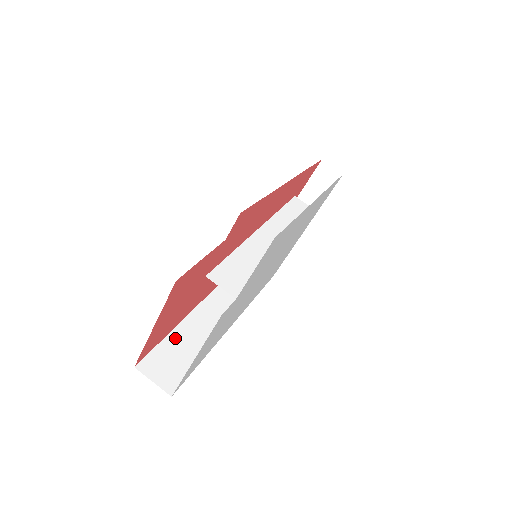
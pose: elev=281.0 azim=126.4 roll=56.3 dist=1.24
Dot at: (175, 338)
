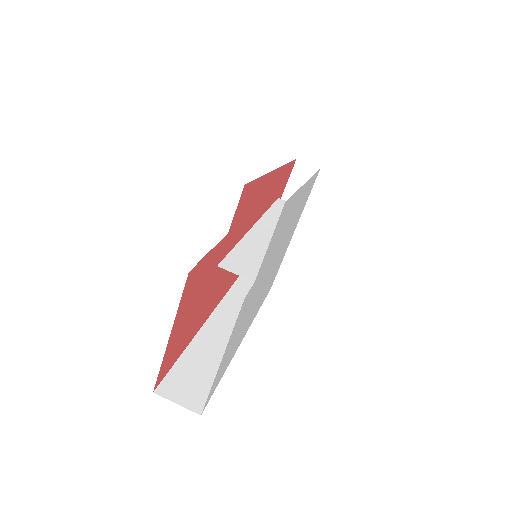
Dot at: (189, 358)
